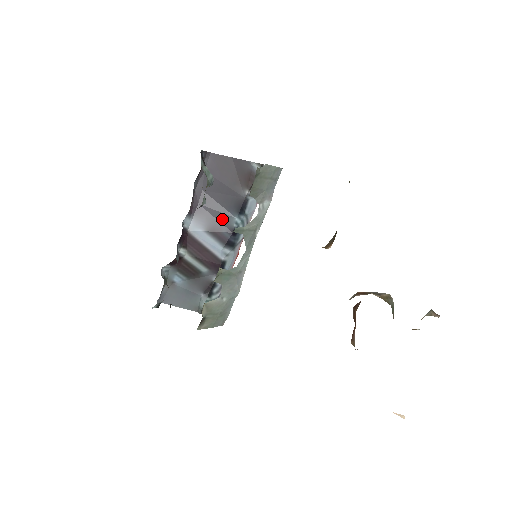
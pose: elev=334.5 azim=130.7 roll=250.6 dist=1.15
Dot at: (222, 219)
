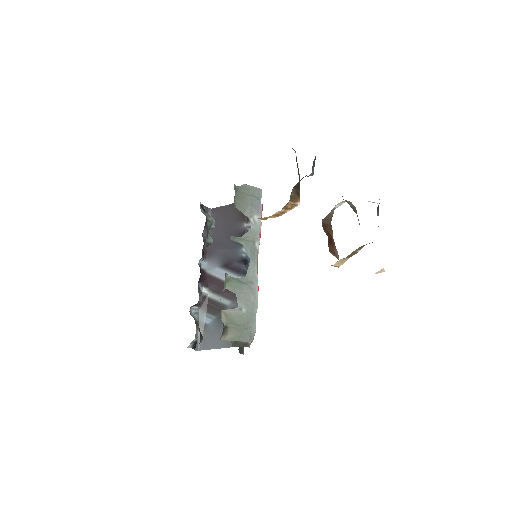
Dot at: (232, 254)
